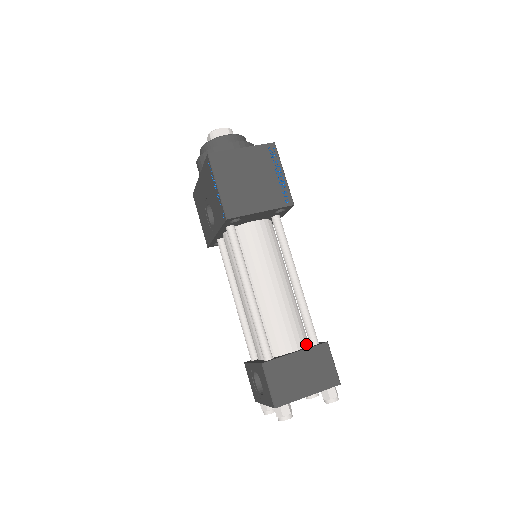
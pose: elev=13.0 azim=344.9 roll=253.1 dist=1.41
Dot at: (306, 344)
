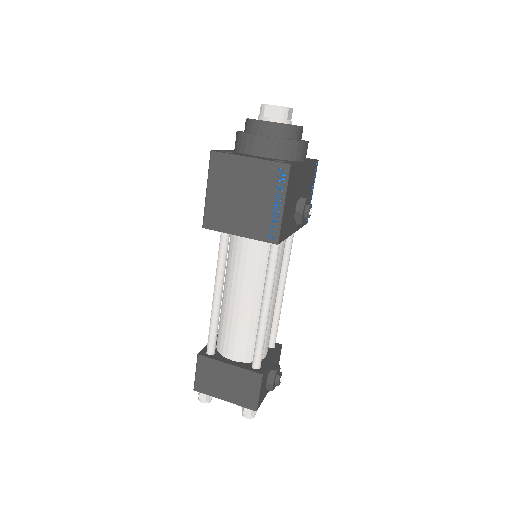
Dot at: (252, 360)
